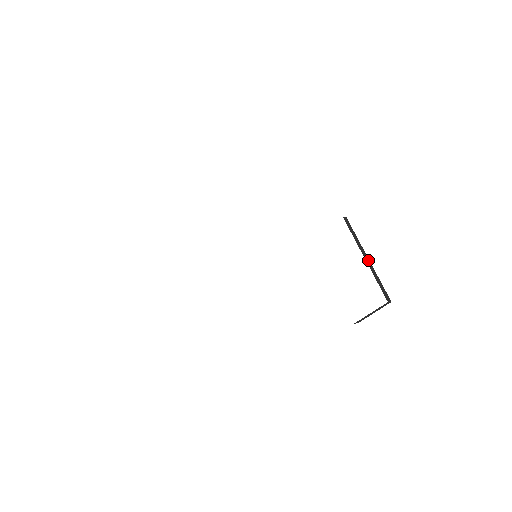
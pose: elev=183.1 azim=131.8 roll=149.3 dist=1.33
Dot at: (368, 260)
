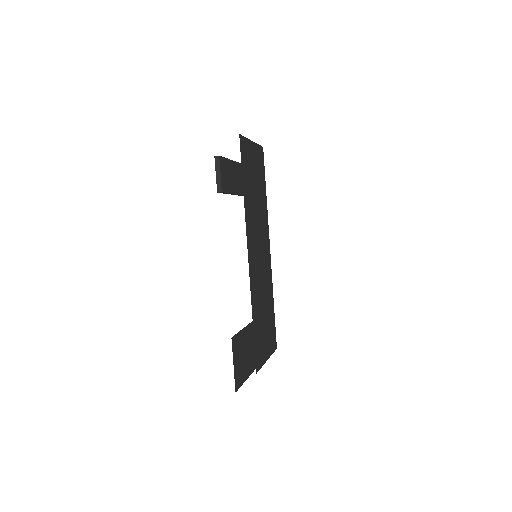
Dot at: (230, 160)
